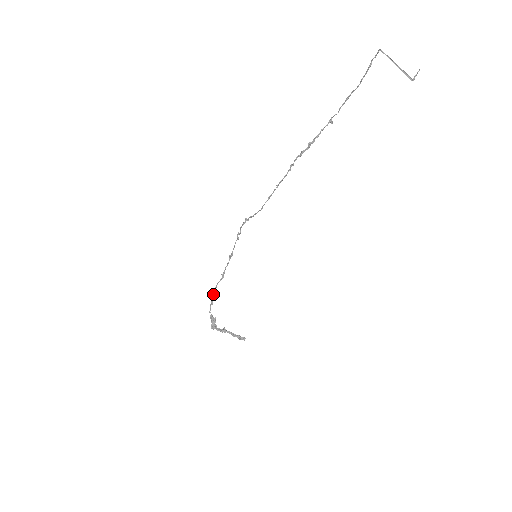
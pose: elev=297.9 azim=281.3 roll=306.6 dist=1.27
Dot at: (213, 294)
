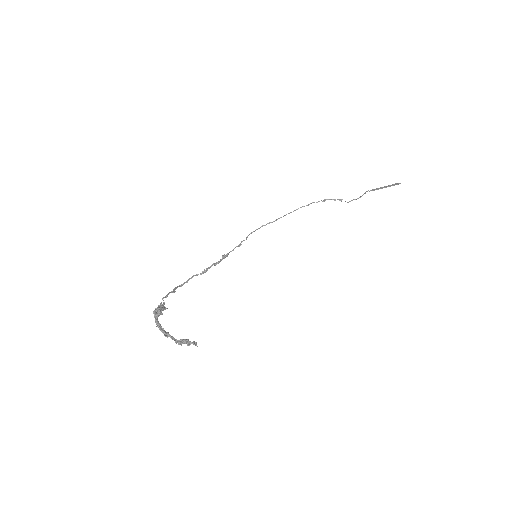
Dot at: (180, 285)
